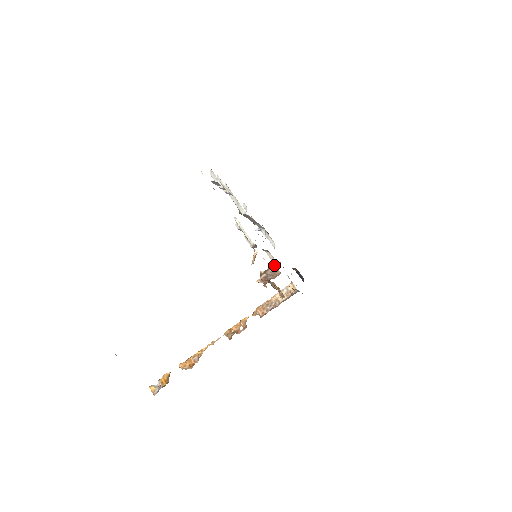
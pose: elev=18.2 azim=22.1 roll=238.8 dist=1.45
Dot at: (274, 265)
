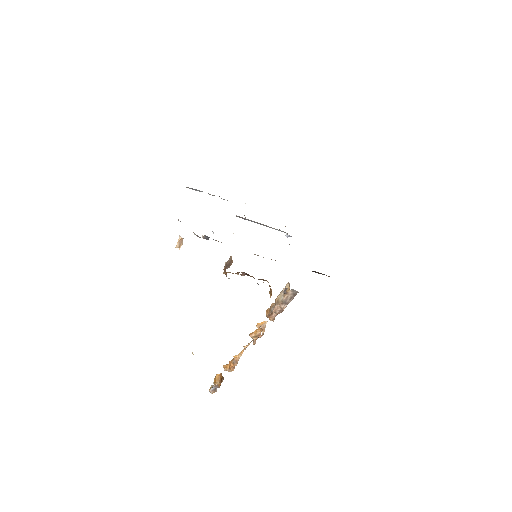
Dot at: occluded
